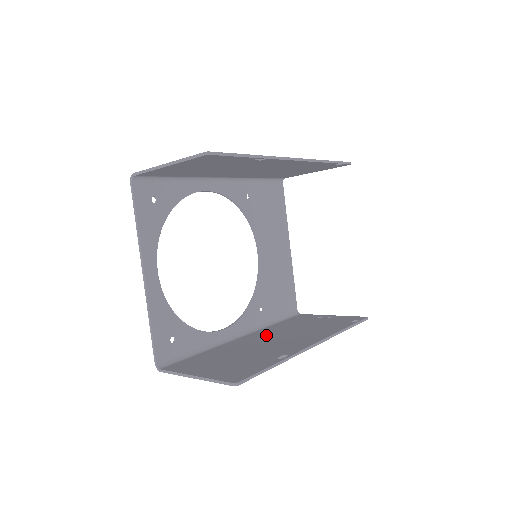
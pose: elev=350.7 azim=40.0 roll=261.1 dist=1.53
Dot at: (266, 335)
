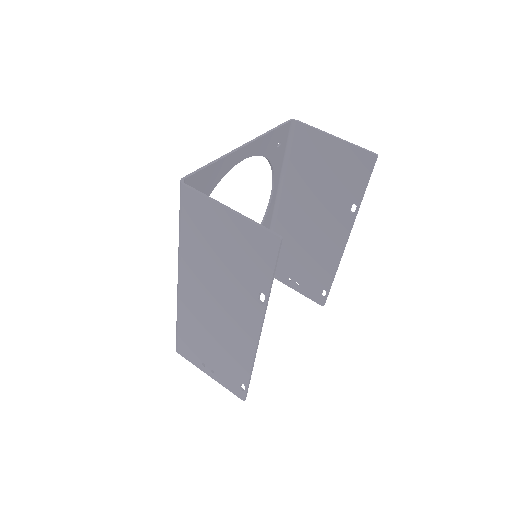
Dot at: (200, 302)
